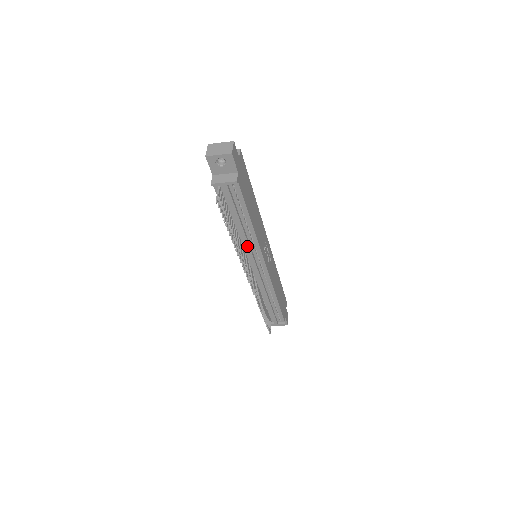
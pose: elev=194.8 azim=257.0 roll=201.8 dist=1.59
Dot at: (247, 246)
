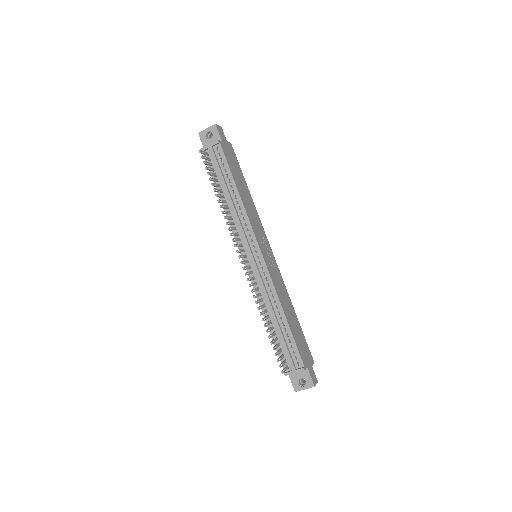
Dot at: (238, 221)
